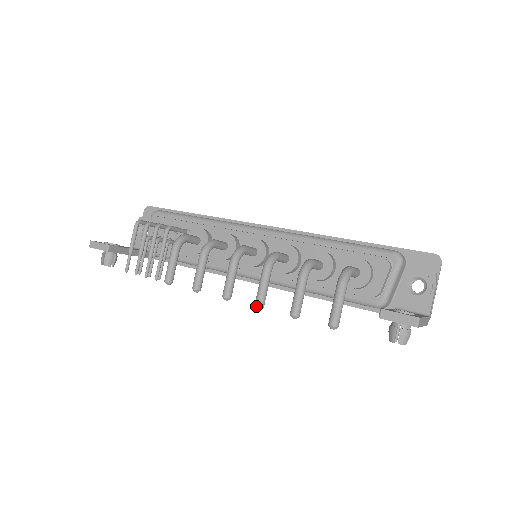
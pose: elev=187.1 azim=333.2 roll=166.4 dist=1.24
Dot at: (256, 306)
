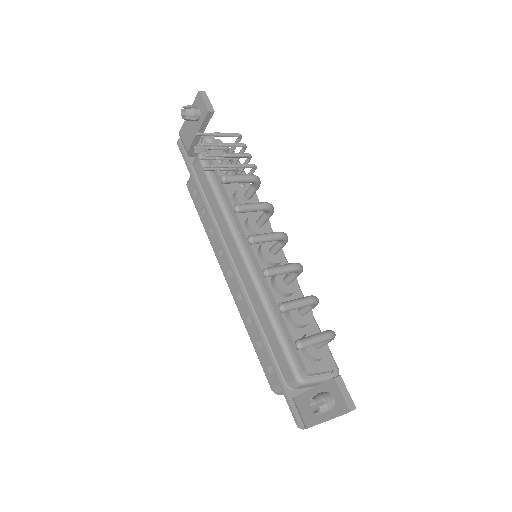
Dot at: (267, 270)
